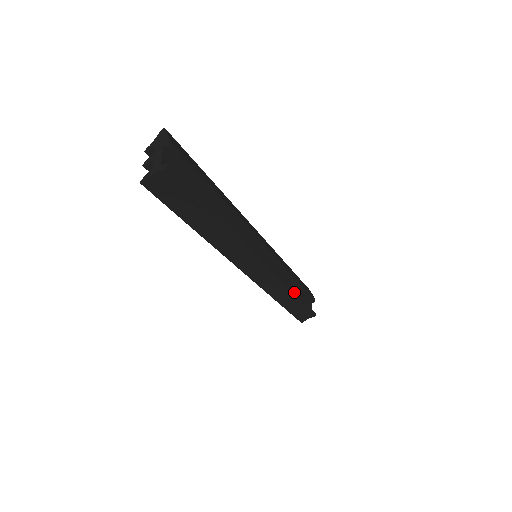
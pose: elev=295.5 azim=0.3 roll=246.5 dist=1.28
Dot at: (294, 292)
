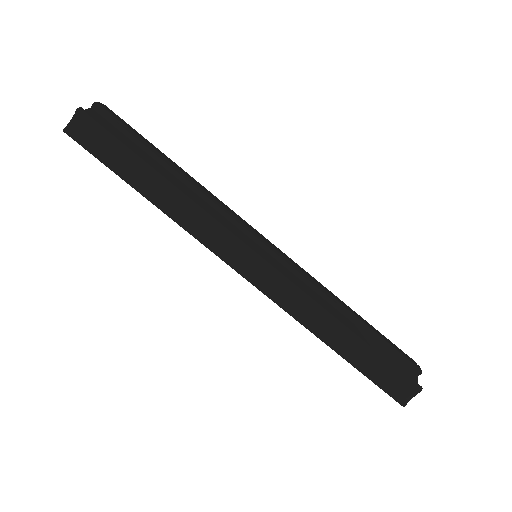
Dot at: (343, 323)
